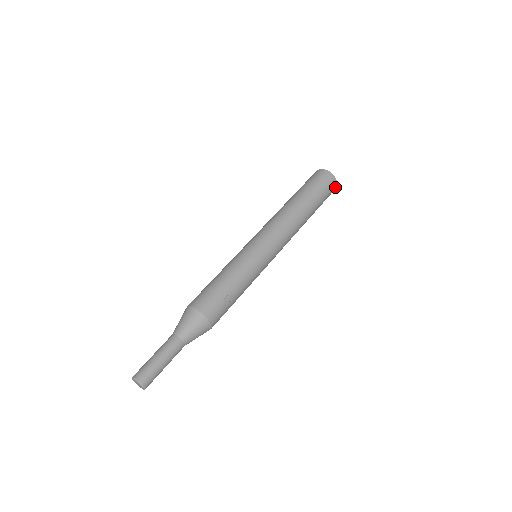
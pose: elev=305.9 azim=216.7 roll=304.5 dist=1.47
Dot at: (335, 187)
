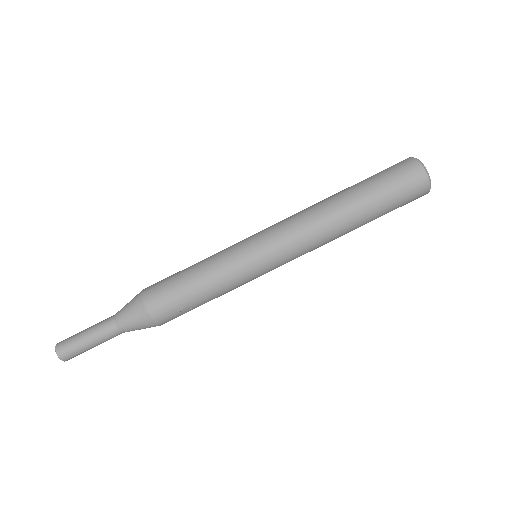
Dot at: (423, 195)
